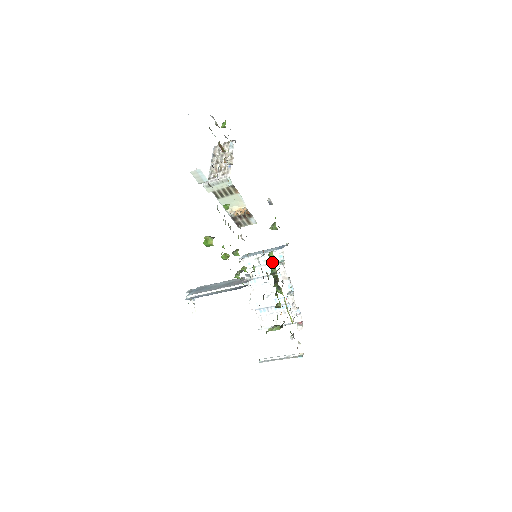
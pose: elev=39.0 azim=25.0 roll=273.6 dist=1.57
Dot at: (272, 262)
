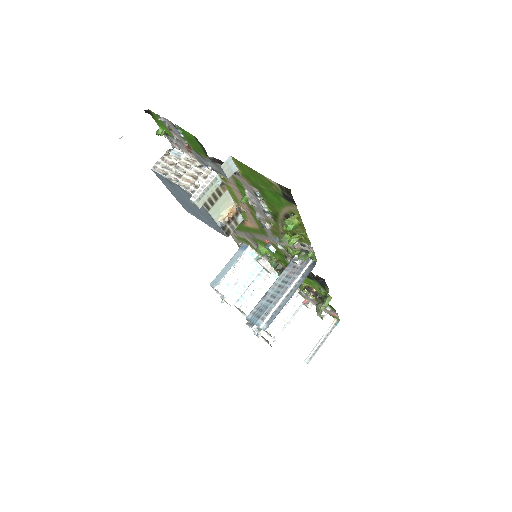
Dot at: (248, 265)
